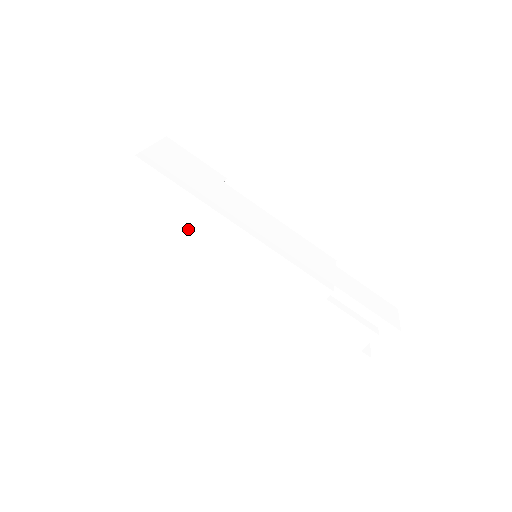
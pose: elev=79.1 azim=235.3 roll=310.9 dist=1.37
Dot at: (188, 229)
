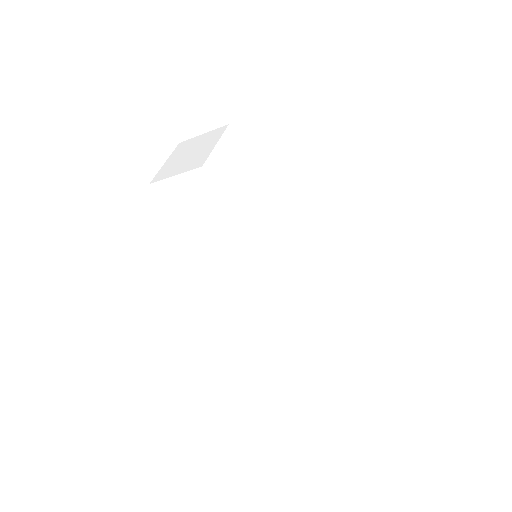
Dot at: (216, 231)
